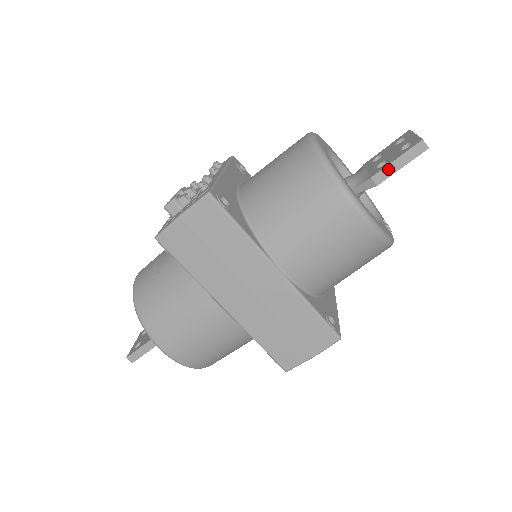
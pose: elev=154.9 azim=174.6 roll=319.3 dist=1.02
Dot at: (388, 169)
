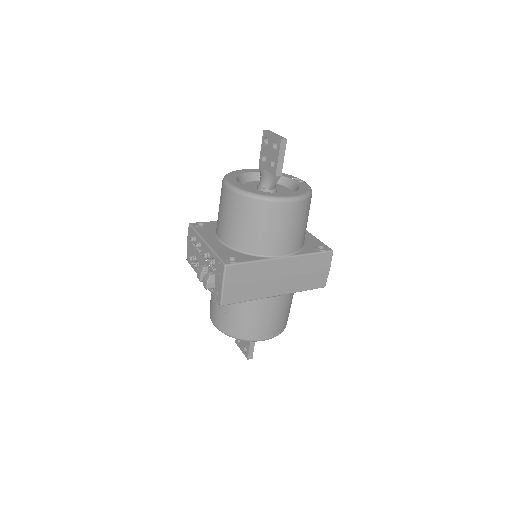
Dot at: (279, 165)
